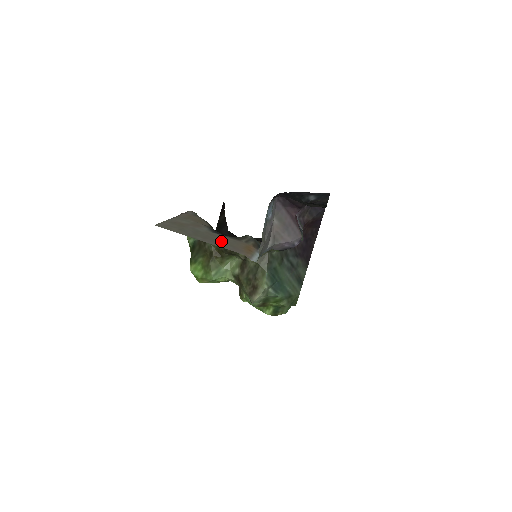
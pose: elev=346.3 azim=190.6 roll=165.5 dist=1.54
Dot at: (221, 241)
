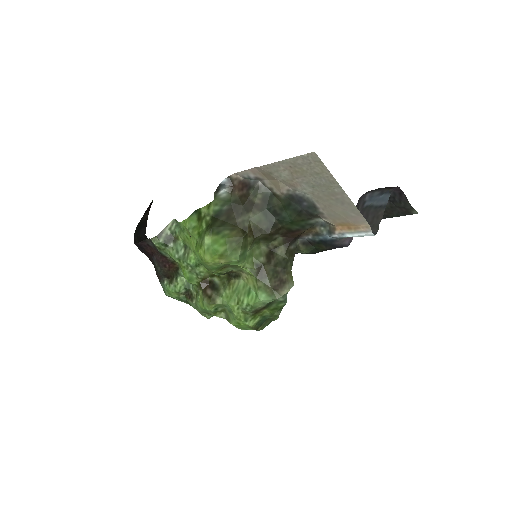
Dot at: (337, 206)
